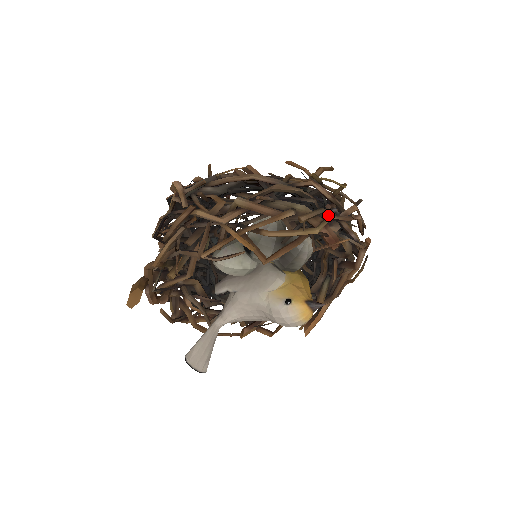
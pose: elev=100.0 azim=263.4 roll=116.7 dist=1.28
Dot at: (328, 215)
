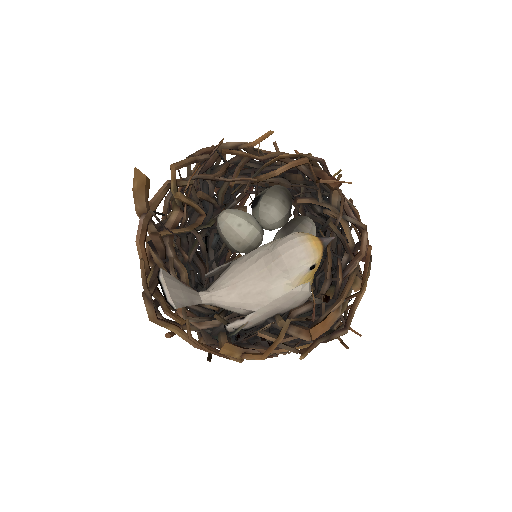
Dot at: occluded
